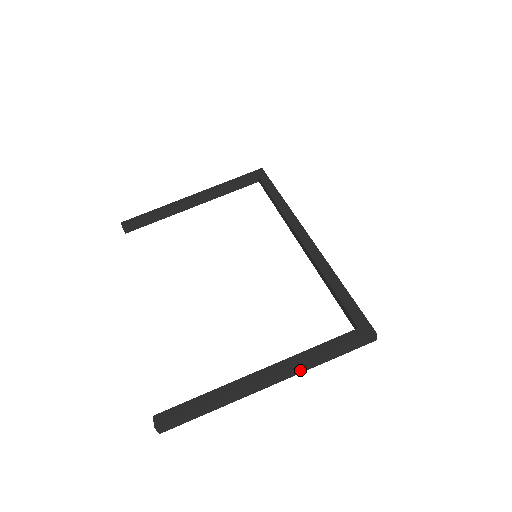
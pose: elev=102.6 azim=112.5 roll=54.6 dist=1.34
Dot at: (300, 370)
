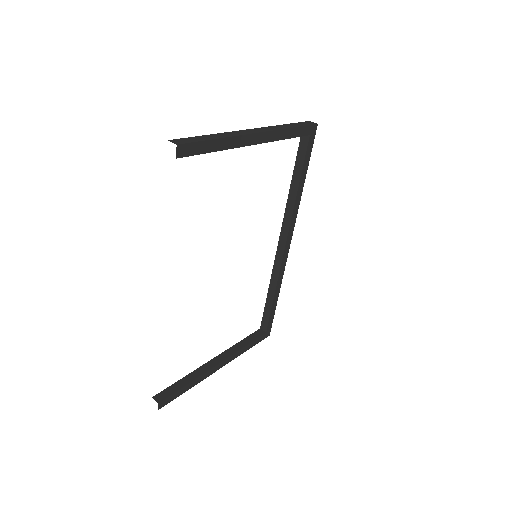
Dot at: (274, 129)
